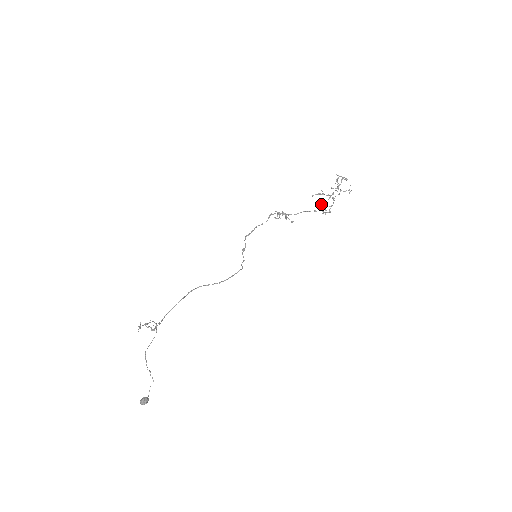
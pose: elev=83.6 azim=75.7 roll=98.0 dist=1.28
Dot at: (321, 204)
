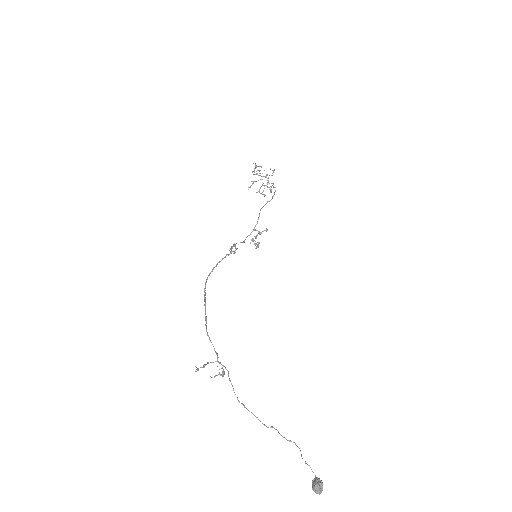
Dot at: occluded
